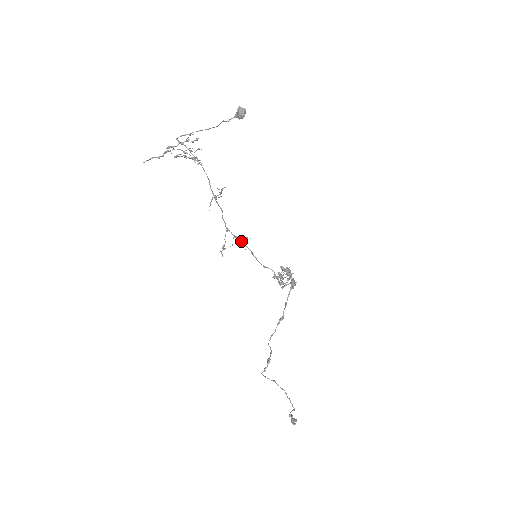
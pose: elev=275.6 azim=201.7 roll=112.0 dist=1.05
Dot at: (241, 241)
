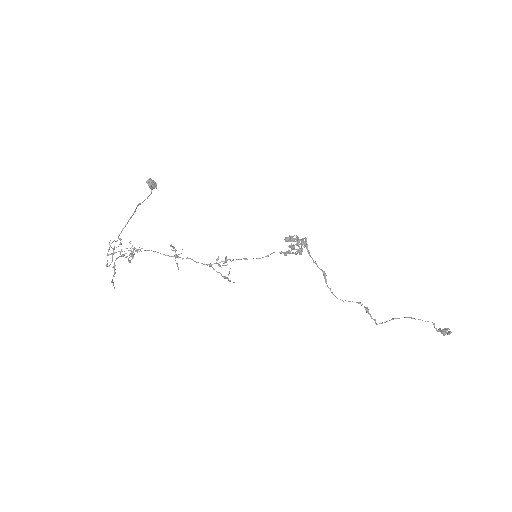
Dot at: (225, 262)
